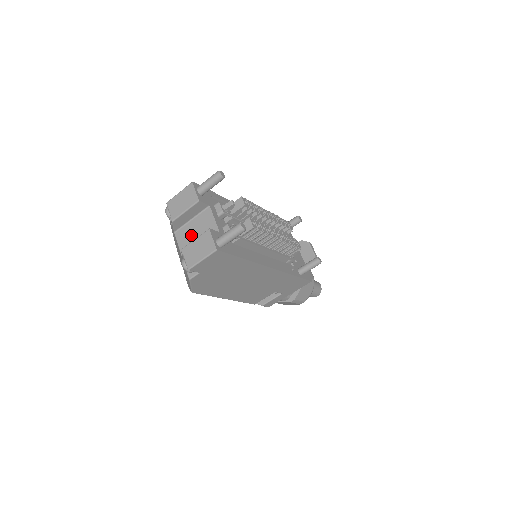
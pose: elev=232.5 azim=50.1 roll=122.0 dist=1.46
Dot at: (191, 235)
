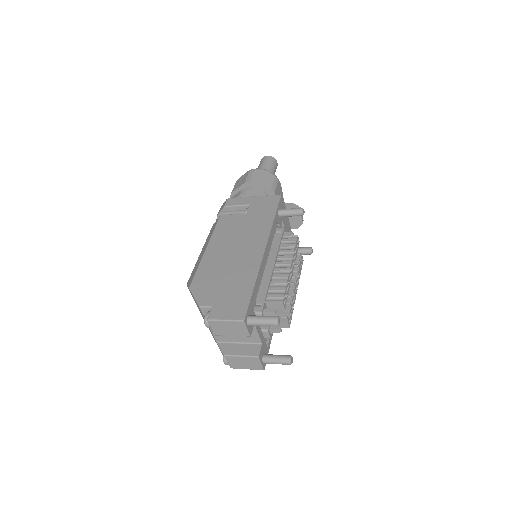
Dot at: occluded
